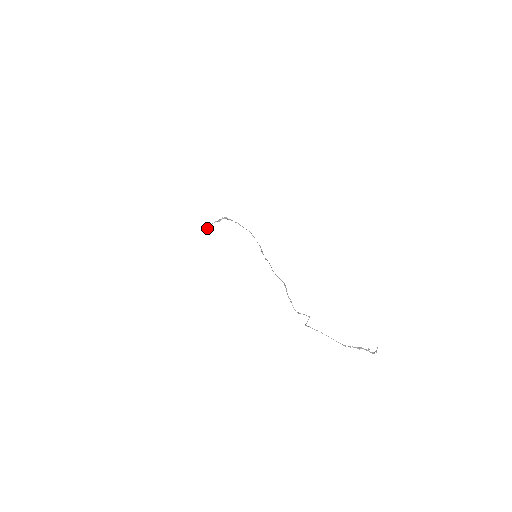
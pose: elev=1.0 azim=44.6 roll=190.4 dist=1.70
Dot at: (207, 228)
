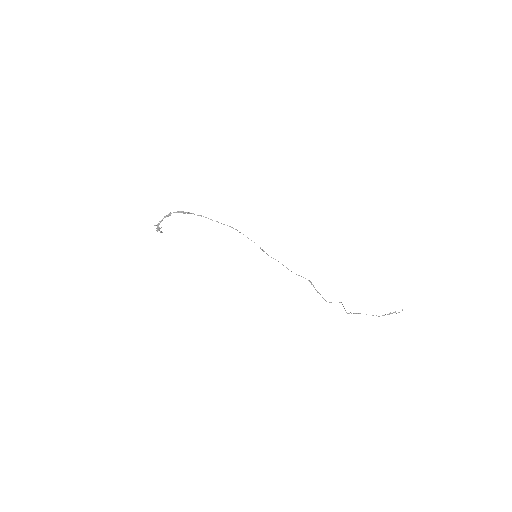
Dot at: (157, 230)
